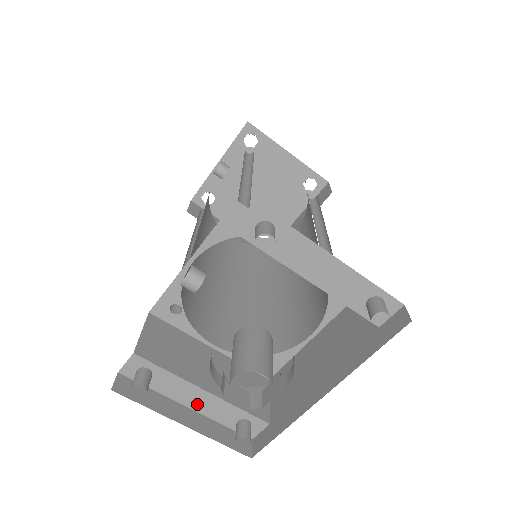
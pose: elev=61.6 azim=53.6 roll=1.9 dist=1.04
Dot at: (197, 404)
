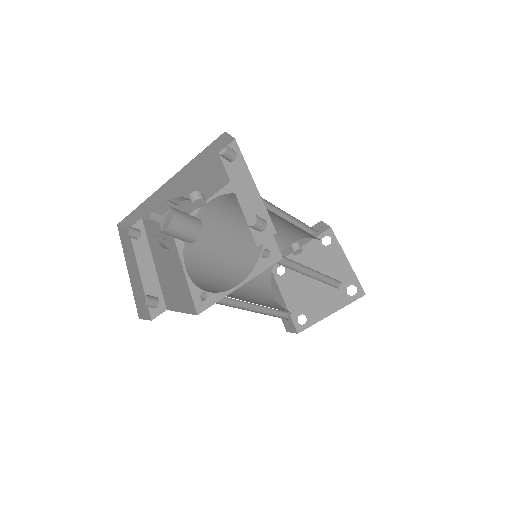
Dot at: (144, 271)
